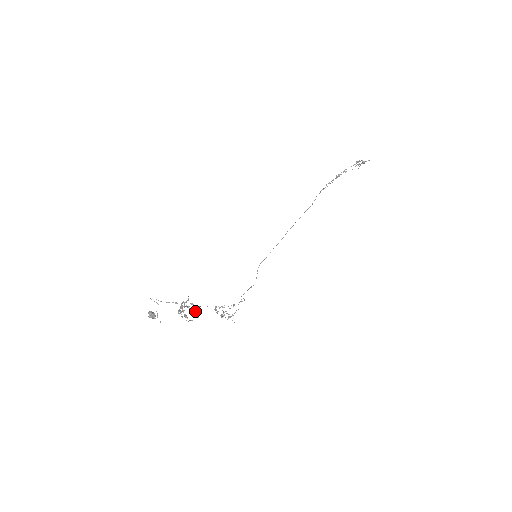
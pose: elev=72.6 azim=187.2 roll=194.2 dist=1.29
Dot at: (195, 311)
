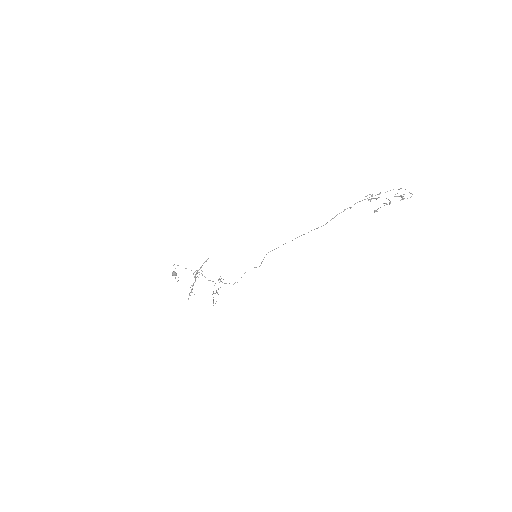
Dot at: (189, 293)
